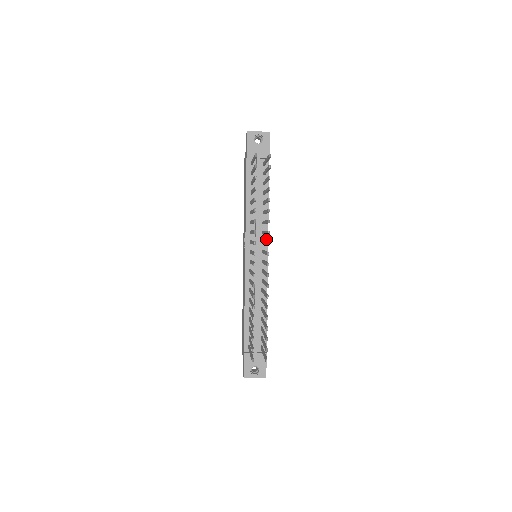
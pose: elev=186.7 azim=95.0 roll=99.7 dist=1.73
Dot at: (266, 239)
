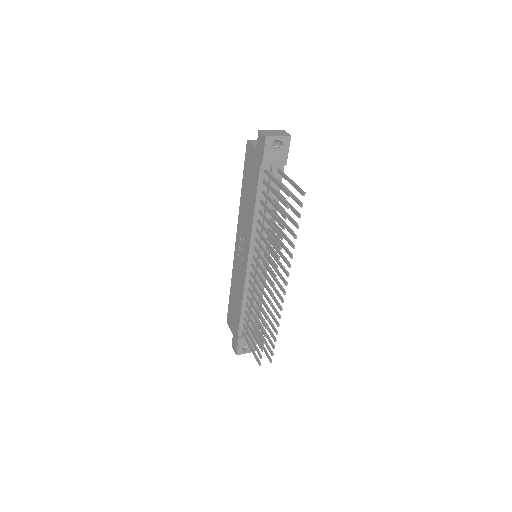
Dot at: occluded
